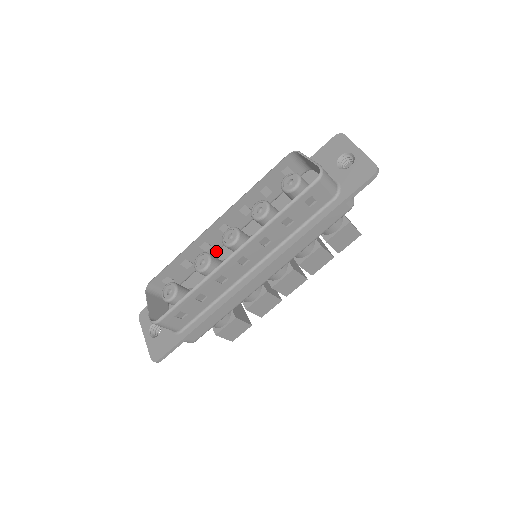
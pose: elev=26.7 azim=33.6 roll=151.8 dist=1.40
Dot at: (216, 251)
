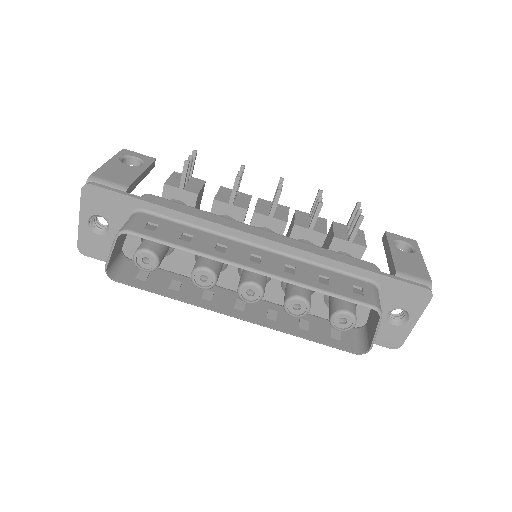
Dot at: (226, 240)
